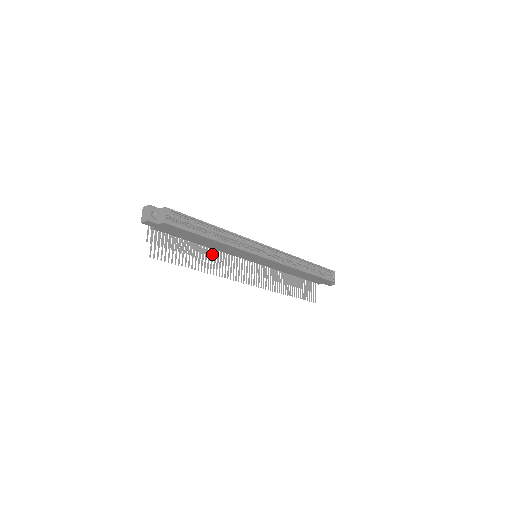
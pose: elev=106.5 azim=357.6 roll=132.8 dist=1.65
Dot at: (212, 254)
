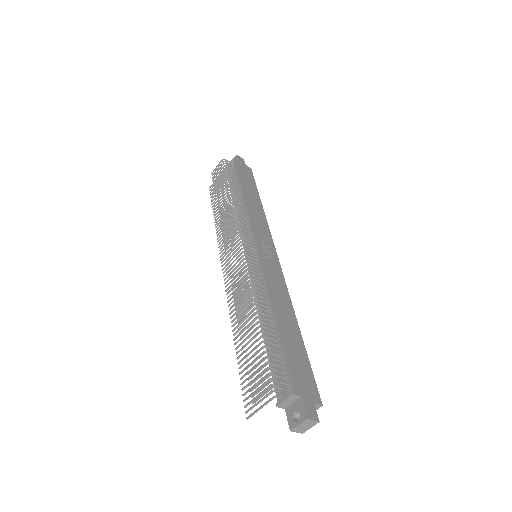
Dot at: (249, 310)
